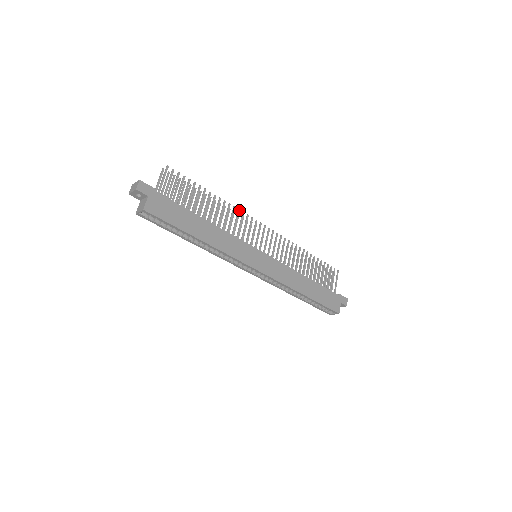
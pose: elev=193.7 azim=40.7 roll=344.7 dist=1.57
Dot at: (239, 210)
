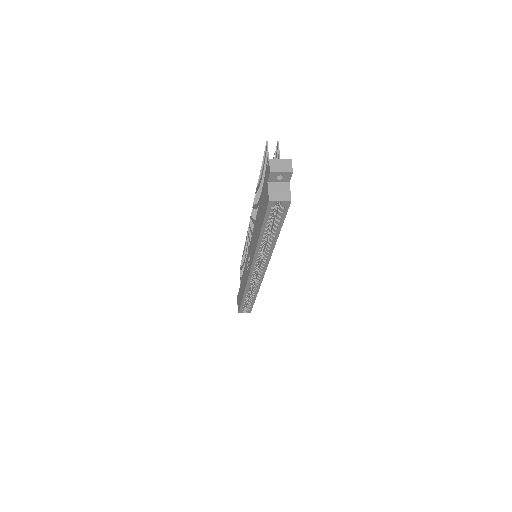
Dot at: occluded
